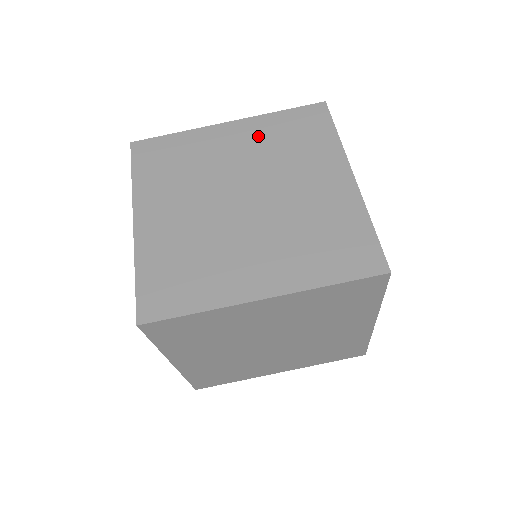
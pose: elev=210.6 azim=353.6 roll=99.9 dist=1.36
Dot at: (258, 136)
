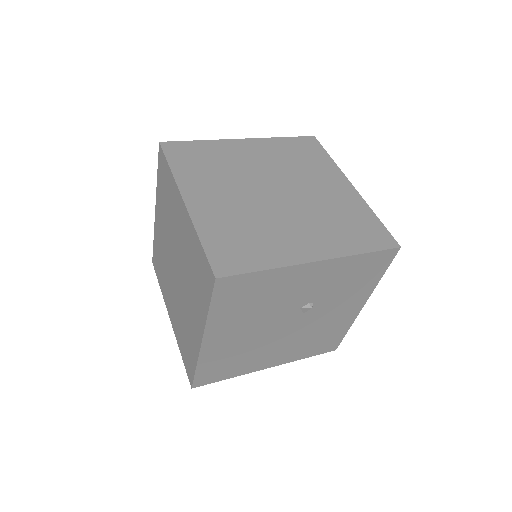
Dot at: (188, 240)
